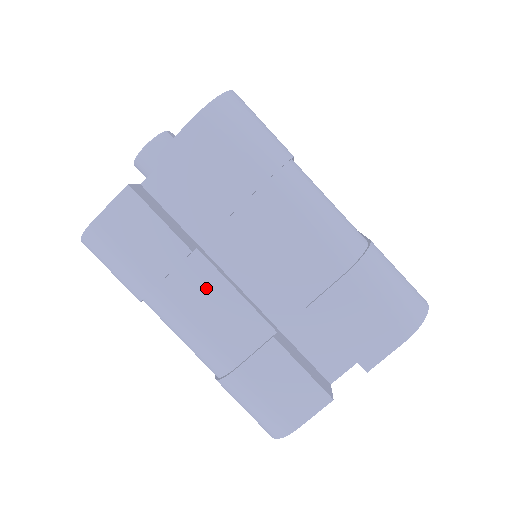
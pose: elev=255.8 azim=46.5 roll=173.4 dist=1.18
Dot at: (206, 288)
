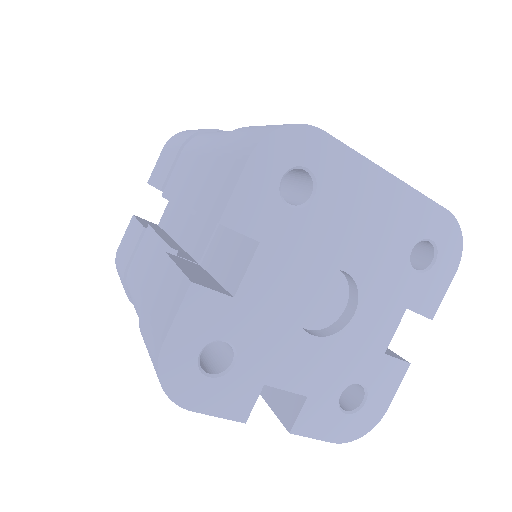
Dot at: (146, 249)
